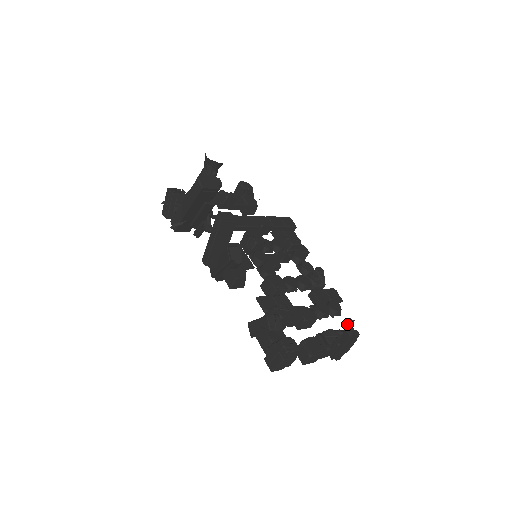
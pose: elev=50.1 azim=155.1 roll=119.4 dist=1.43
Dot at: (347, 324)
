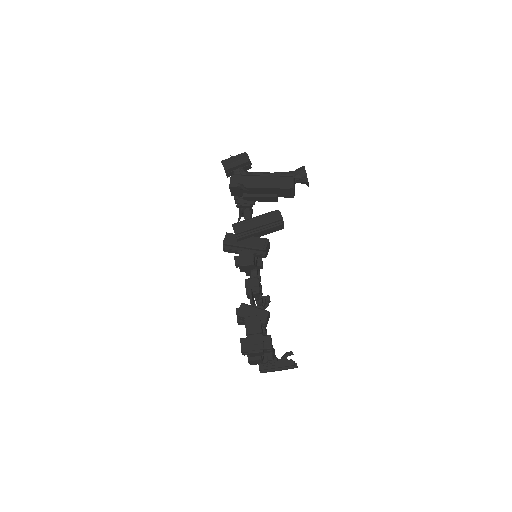
Dot at: (286, 353)
